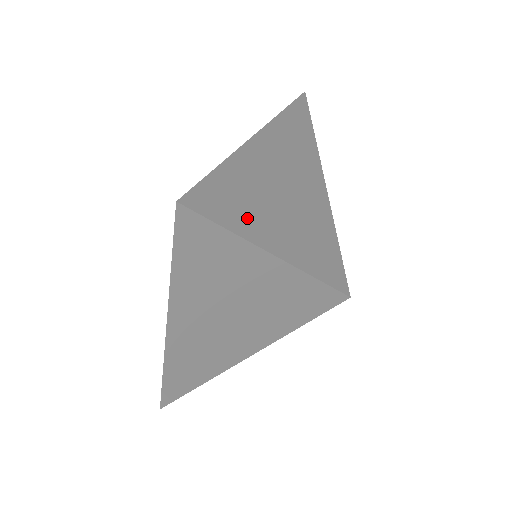
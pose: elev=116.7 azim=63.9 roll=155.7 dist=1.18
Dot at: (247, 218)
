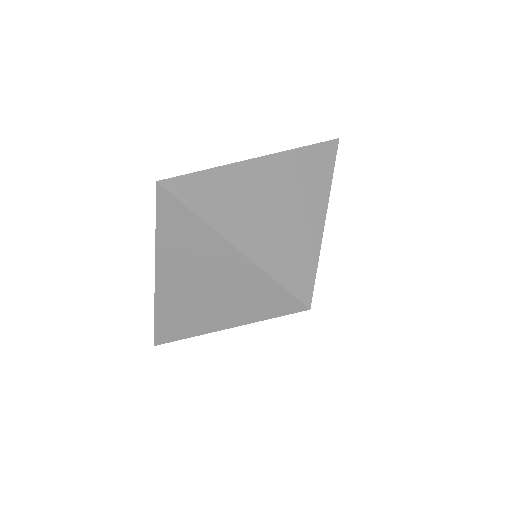
Dot at: (218, 211)
